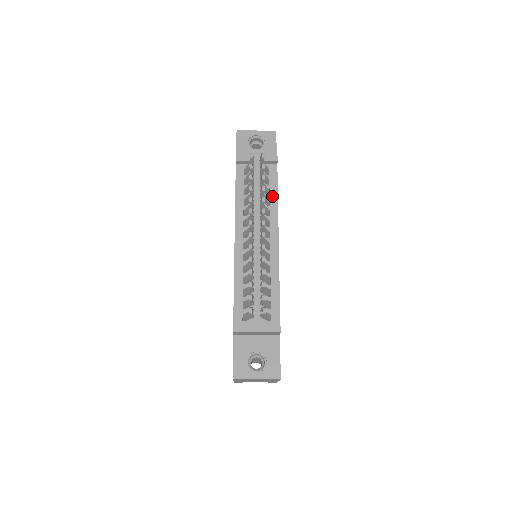
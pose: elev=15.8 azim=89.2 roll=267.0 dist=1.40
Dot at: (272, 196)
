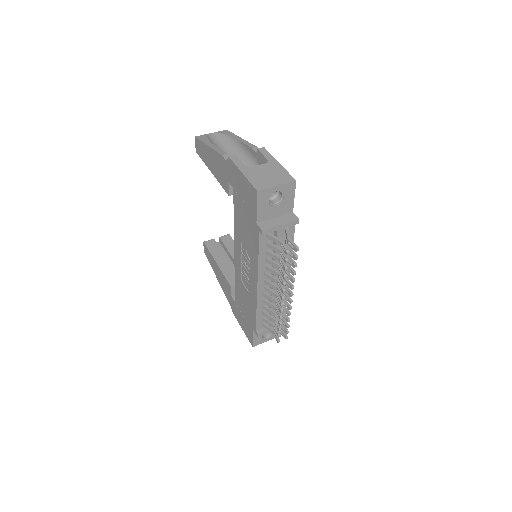
Dot at: occluded
